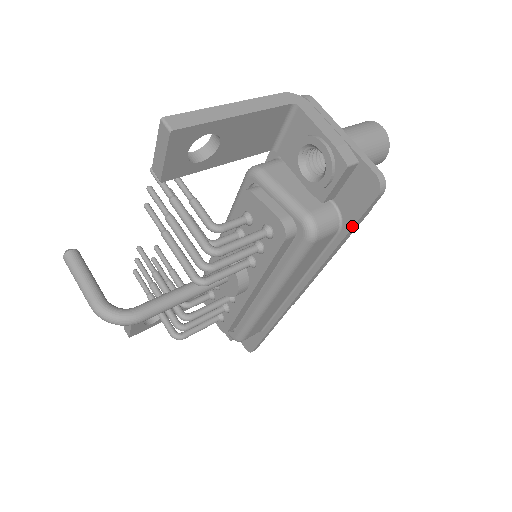
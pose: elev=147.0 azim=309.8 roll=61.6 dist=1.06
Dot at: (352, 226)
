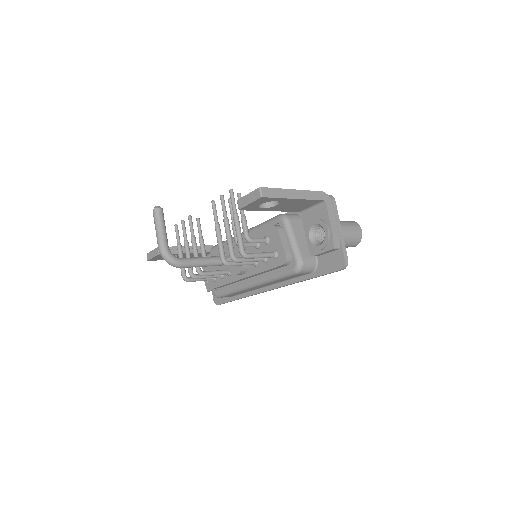
Dot at: (320, 275)
